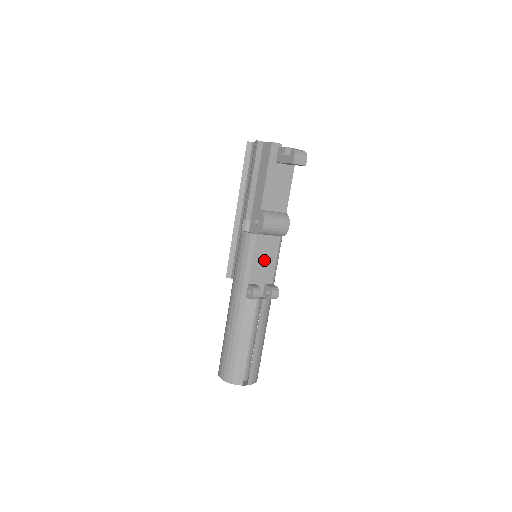
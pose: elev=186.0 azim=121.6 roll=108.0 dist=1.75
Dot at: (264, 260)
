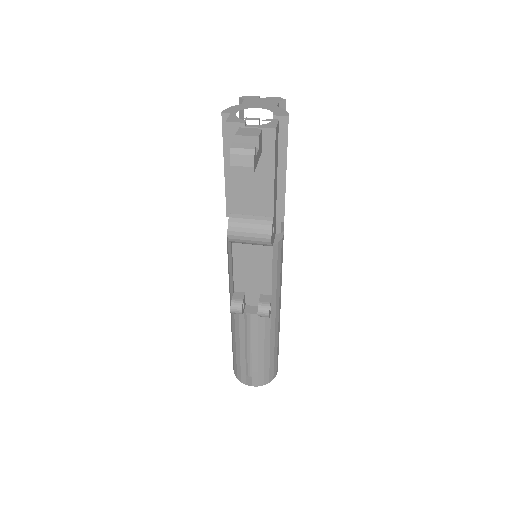
Dot at: (253, 269)
